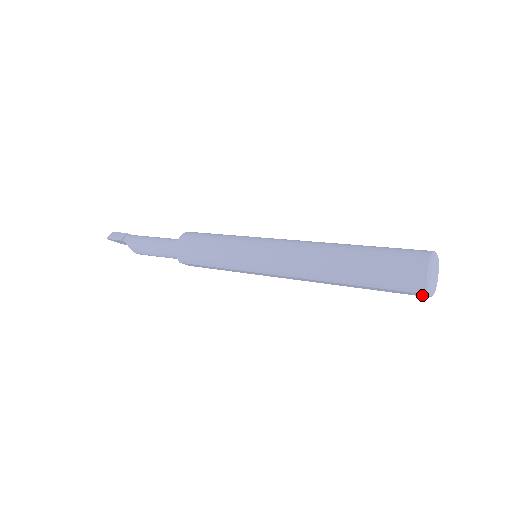
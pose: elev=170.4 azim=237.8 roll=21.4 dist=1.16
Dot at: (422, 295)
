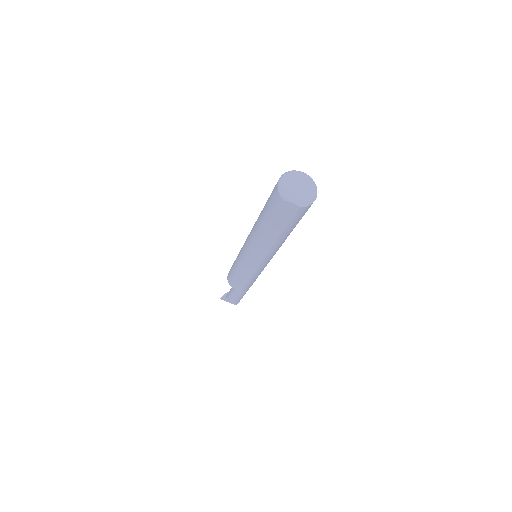
Dot at: (292, 207)
